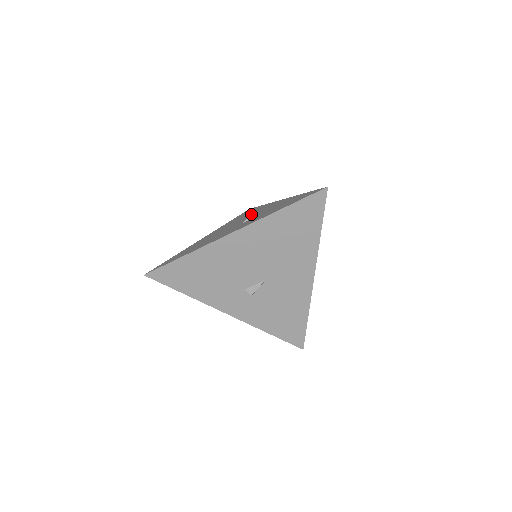
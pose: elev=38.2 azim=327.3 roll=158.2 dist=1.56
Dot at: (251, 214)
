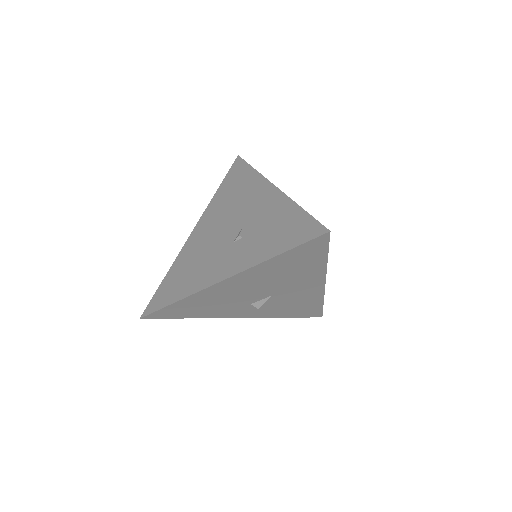
Dot at: (240, 205)
